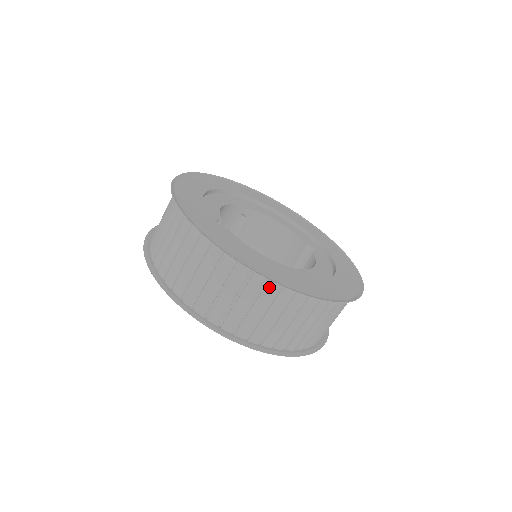
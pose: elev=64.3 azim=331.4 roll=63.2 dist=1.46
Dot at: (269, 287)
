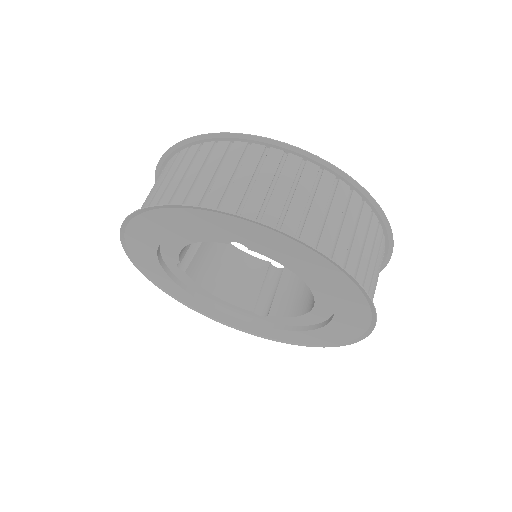
Dot at: (373, 222)
